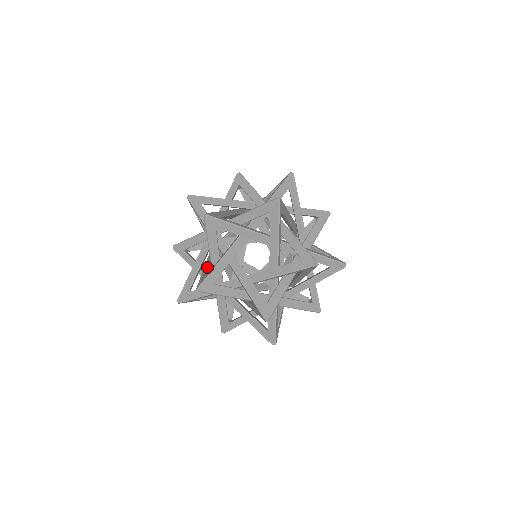
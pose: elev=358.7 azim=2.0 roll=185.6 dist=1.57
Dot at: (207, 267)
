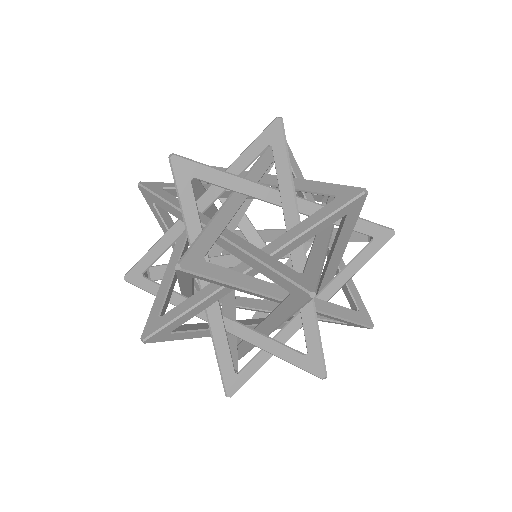
Dot at: occluded
